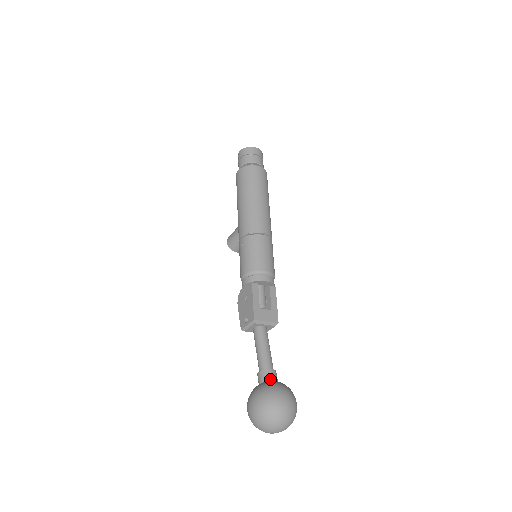
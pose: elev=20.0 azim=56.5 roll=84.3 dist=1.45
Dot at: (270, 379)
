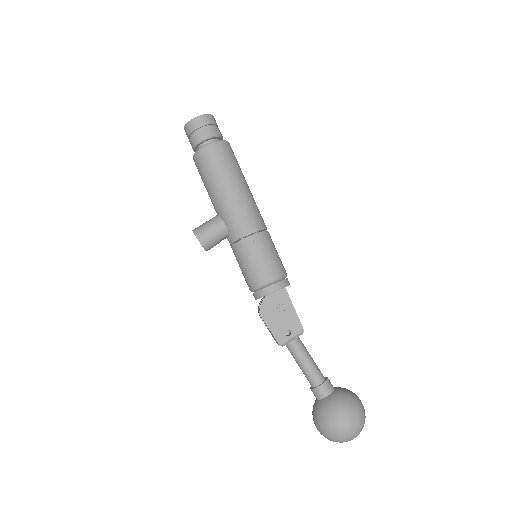
Dot at: (333, 387)
